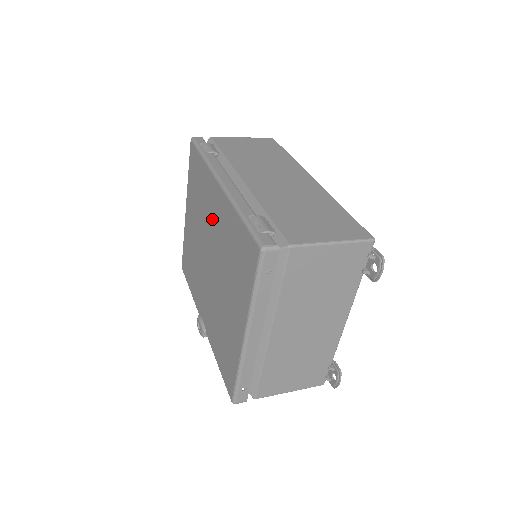
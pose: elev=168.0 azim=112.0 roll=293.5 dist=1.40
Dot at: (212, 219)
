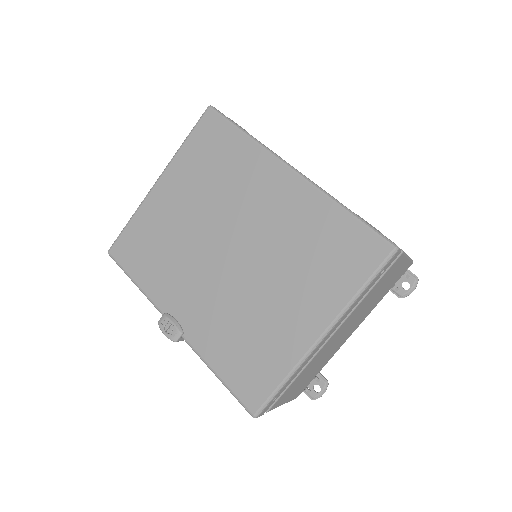
Dot at: (257, 204)
